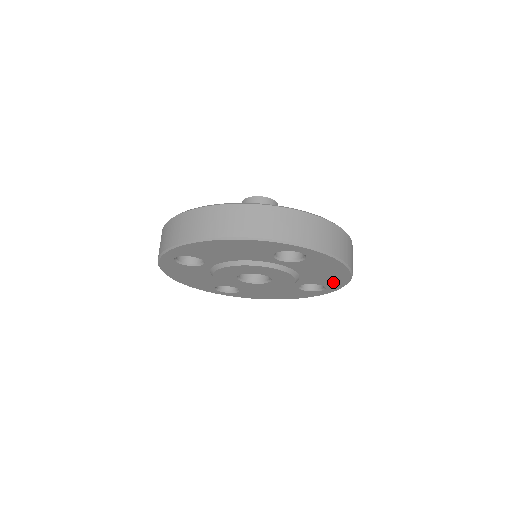
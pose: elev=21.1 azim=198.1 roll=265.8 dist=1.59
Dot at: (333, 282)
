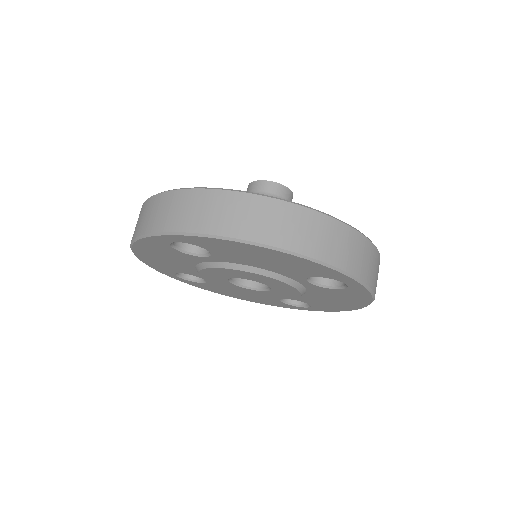
Dot at: (312, 269)
